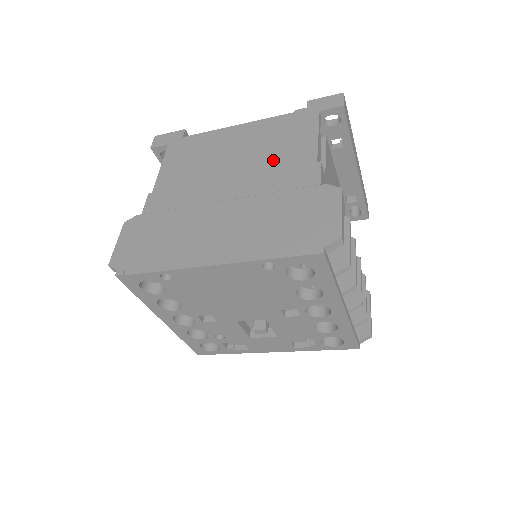
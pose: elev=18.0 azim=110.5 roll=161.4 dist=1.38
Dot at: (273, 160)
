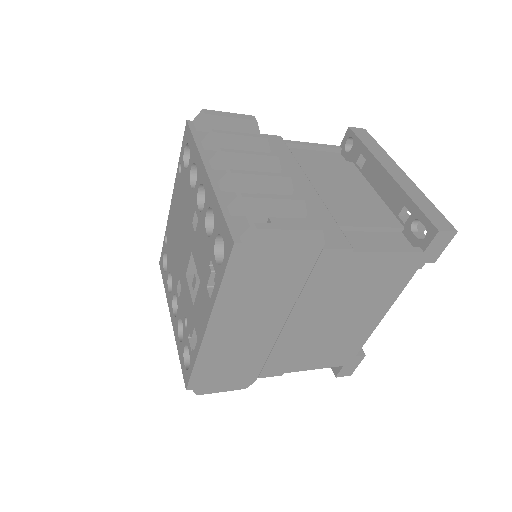
Dot at: occluded
